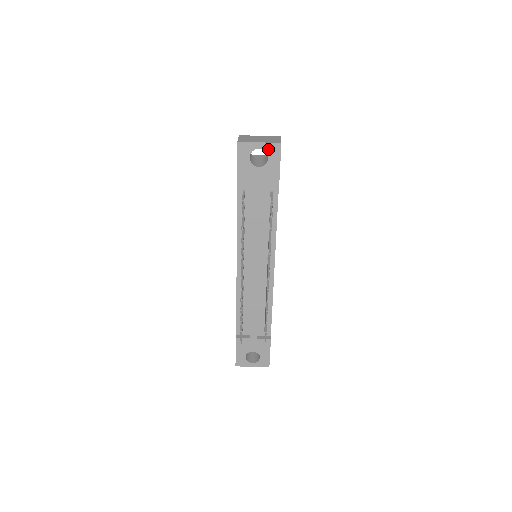
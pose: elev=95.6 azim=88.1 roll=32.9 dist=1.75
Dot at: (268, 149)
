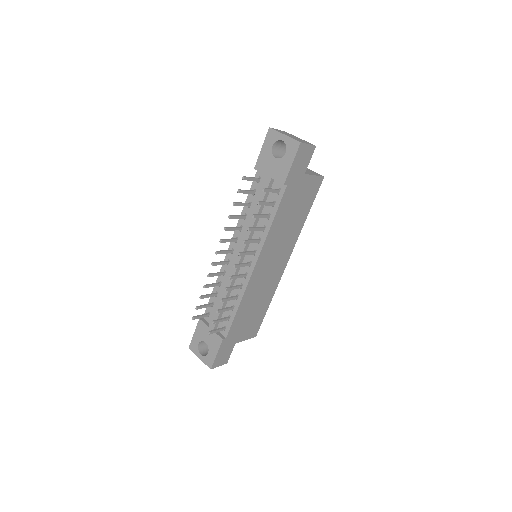
Dot at: (289, 144)
